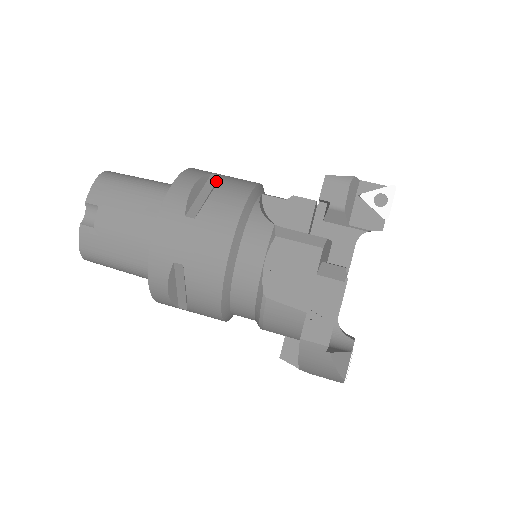
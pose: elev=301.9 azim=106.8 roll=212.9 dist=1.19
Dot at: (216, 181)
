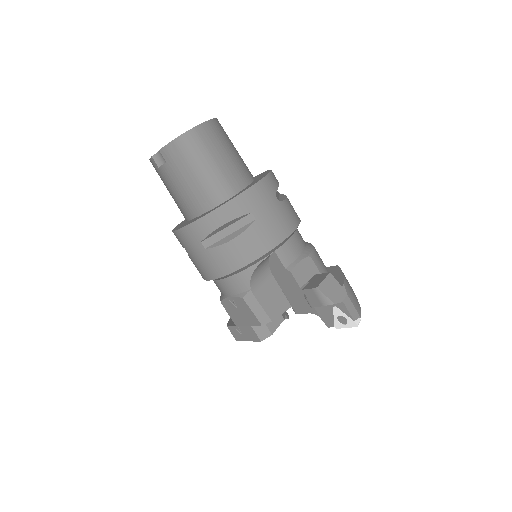
Dot at: (248, 223)
